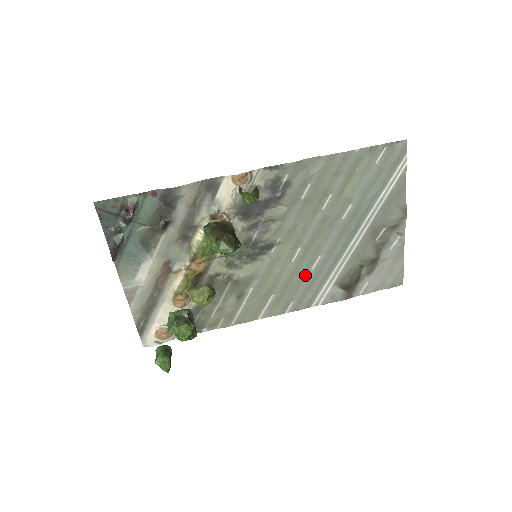
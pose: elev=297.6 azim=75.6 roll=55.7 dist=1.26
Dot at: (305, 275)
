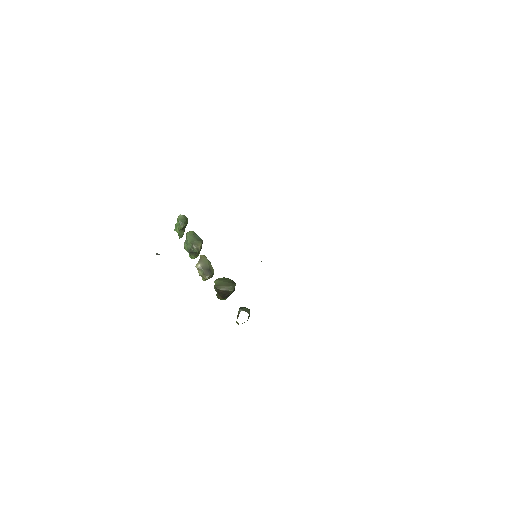
Dot at: occluded
